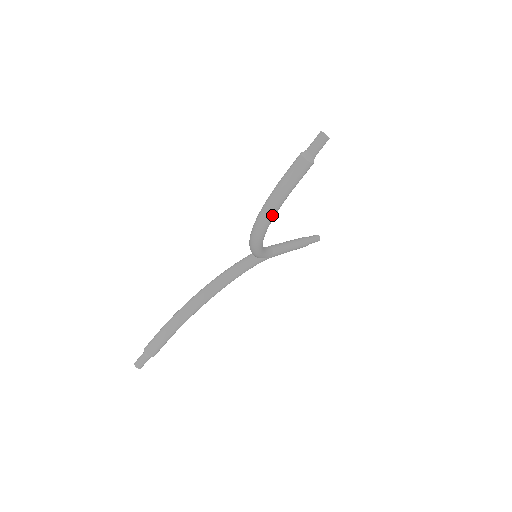
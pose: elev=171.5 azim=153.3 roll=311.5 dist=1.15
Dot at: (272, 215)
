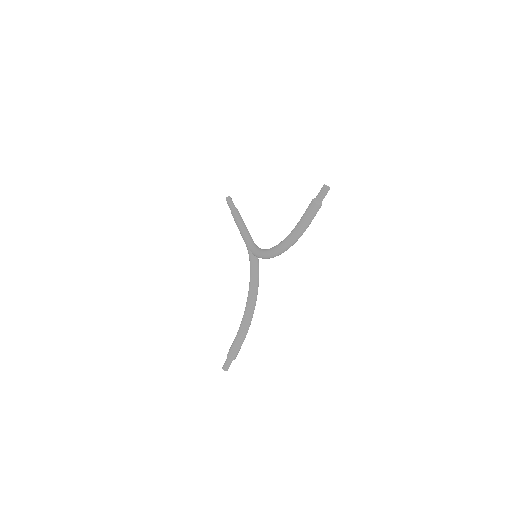
Dot at: occluded
